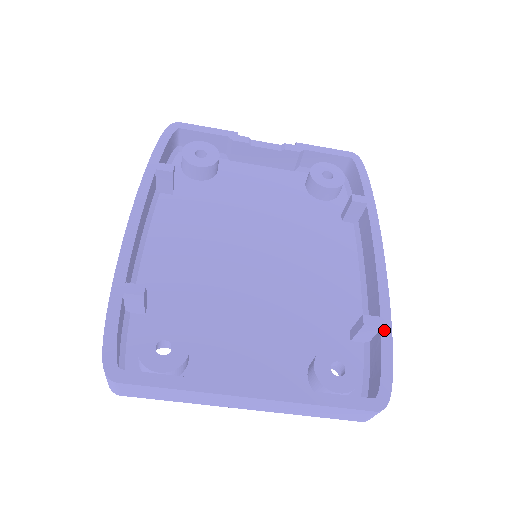
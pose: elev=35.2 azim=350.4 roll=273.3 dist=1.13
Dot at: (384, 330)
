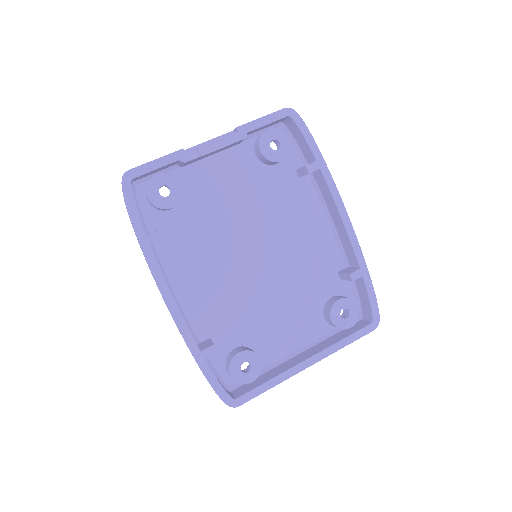
Dot at: (364, 275)
